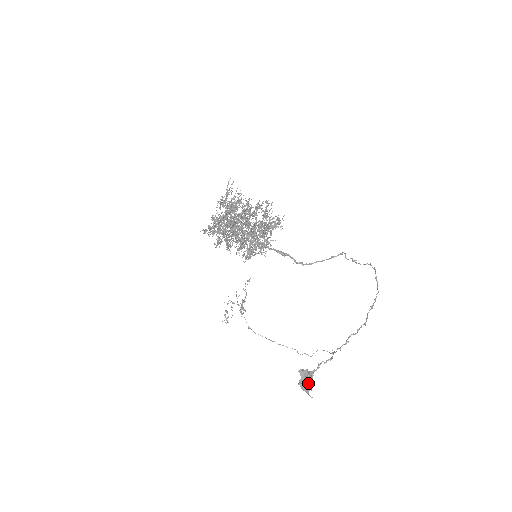
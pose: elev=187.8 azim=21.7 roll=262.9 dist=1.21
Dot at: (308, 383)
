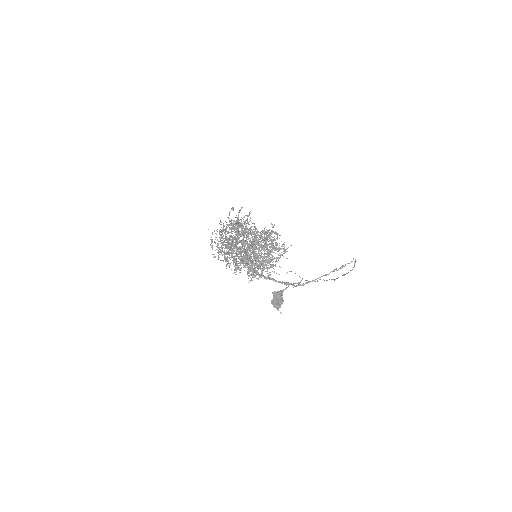
Dot at: (279, 302)
